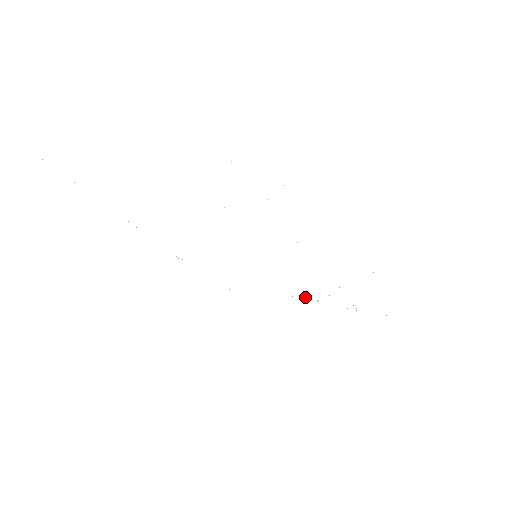
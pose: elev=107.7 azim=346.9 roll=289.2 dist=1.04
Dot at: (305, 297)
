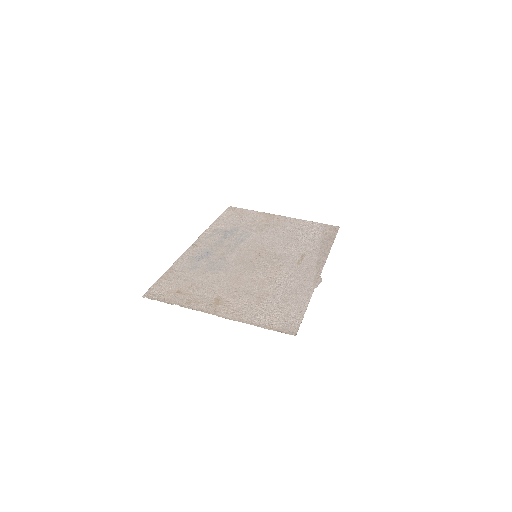
Dot at: (286, 225)
